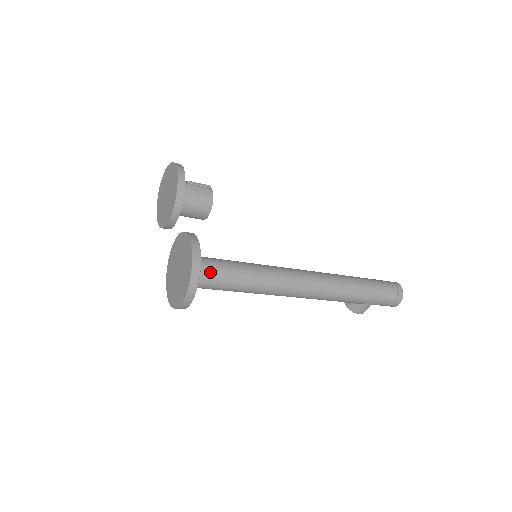
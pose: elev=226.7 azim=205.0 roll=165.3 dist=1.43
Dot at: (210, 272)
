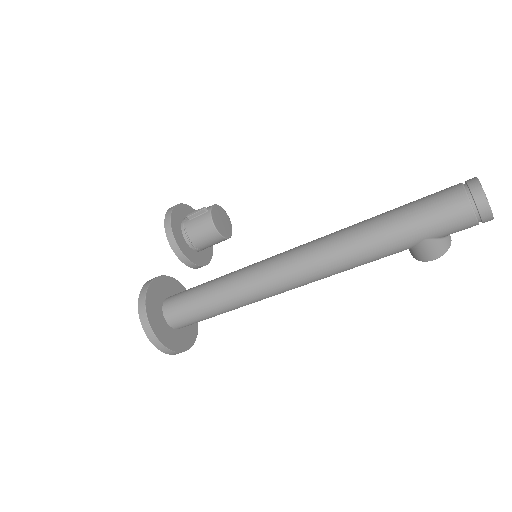
Dot at: (178, 308)
